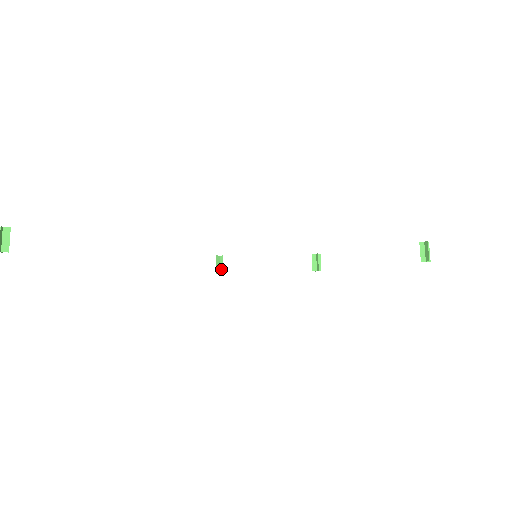
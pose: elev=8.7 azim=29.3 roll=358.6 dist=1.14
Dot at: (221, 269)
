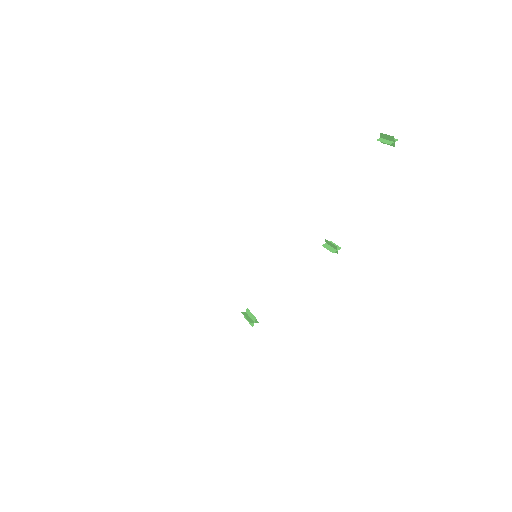
Dot at: (253, 318)
